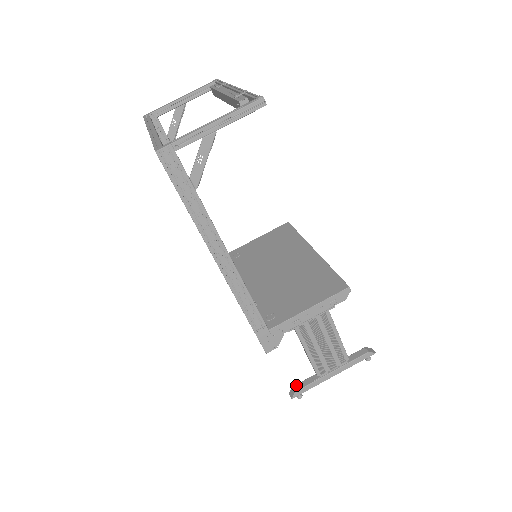
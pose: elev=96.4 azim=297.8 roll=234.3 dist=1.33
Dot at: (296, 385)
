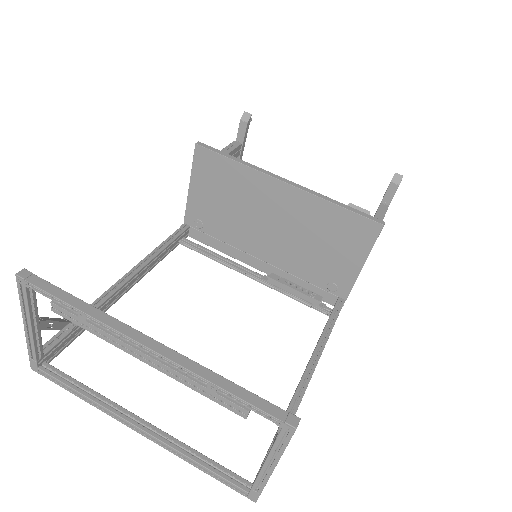
Dot at: occluded
